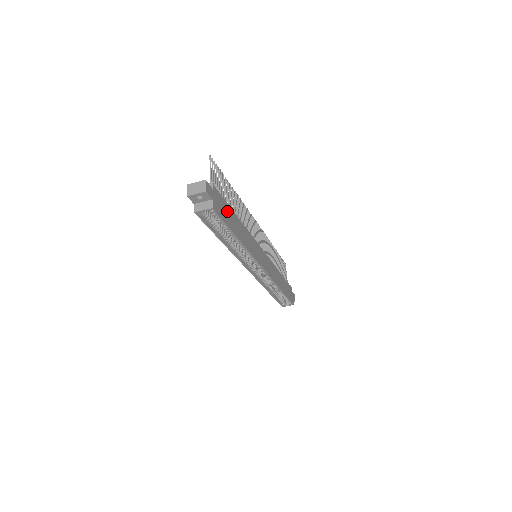
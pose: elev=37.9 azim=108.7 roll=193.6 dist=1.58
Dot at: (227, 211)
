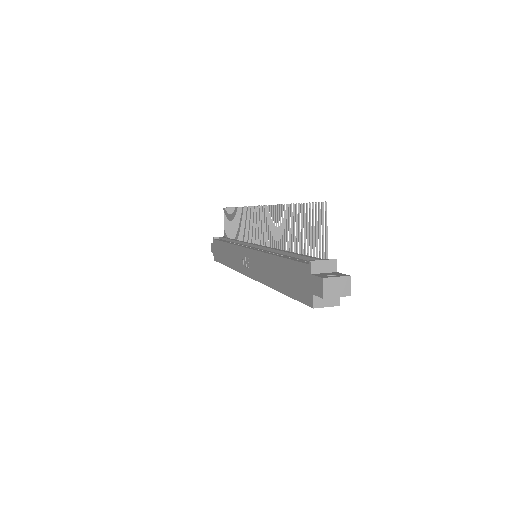
Dot at: occluded
